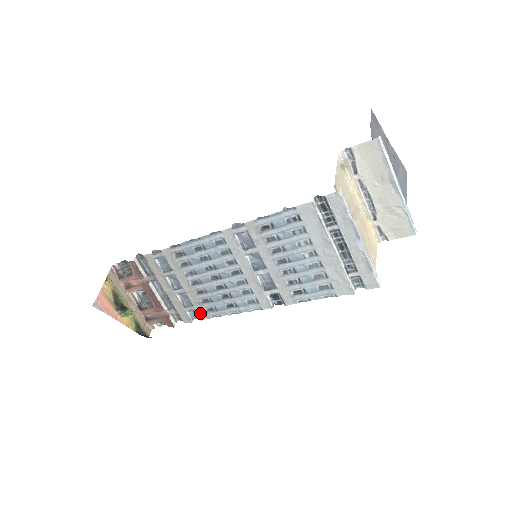
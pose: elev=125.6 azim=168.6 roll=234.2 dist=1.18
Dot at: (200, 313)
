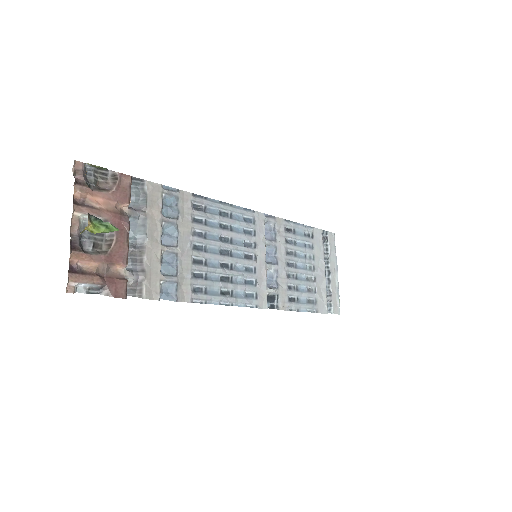
Dot at: (180, 290)
